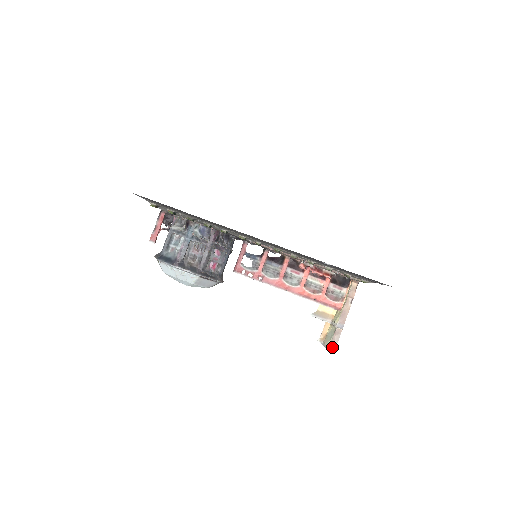
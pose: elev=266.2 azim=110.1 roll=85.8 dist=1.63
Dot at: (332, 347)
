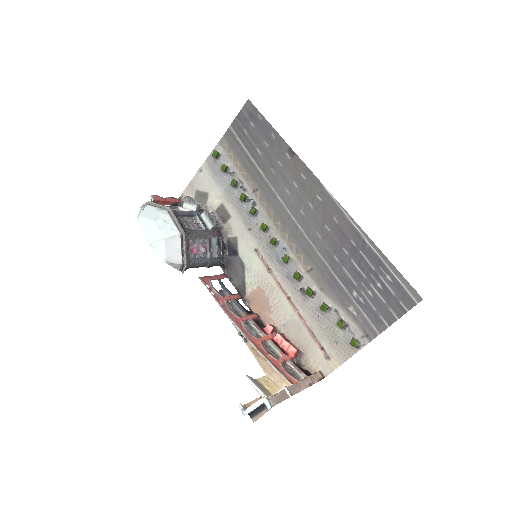
Dot at: (270, 401)
